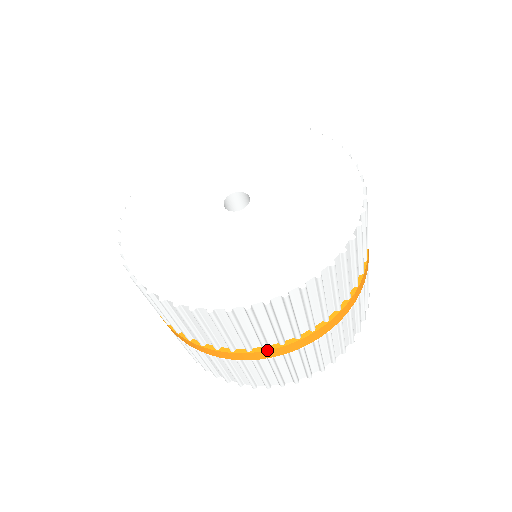
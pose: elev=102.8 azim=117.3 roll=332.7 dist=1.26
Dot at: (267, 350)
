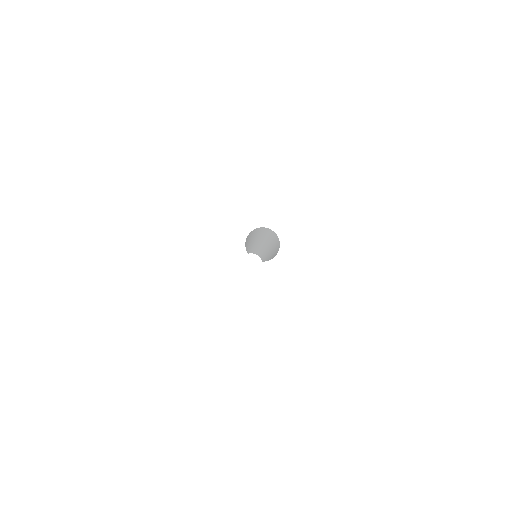
Dot at: occluded
